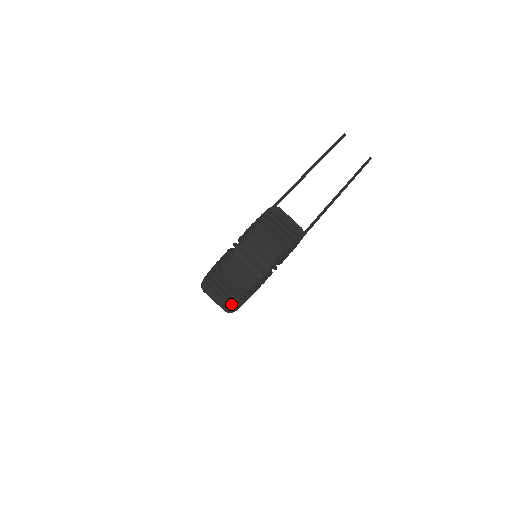
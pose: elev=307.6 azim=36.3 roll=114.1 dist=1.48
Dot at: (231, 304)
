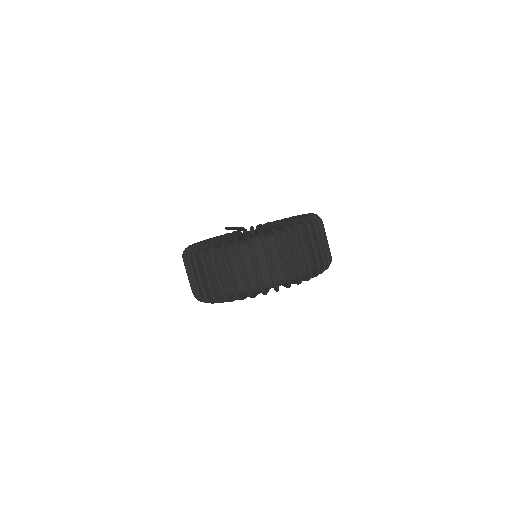
Dot at: (289, 277)
